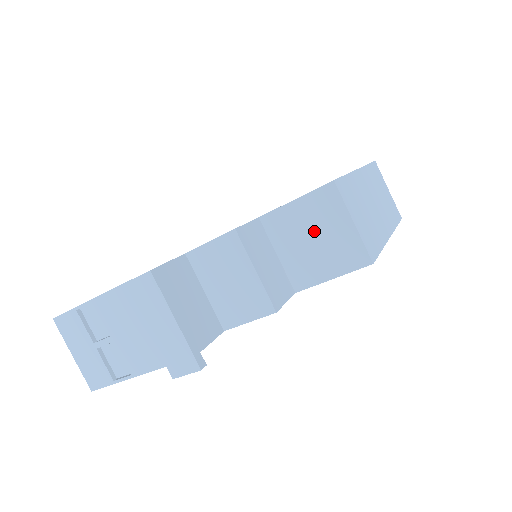
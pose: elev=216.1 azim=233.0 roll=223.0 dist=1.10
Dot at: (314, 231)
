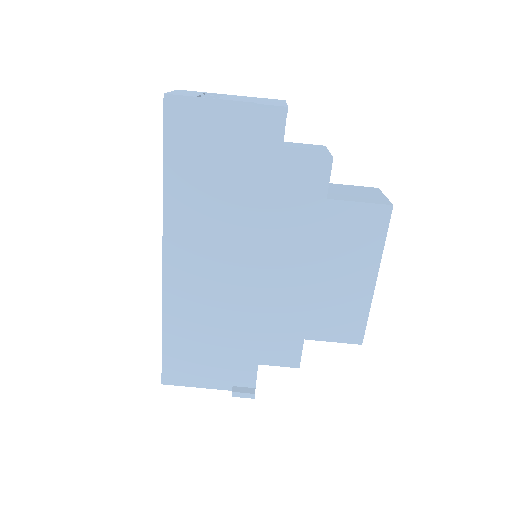
Dot at: (356, 192)
